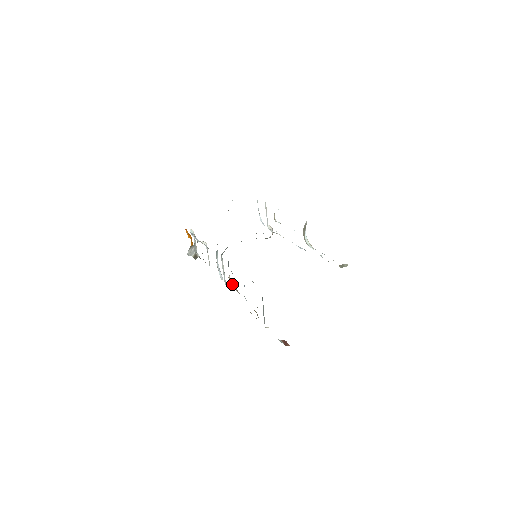
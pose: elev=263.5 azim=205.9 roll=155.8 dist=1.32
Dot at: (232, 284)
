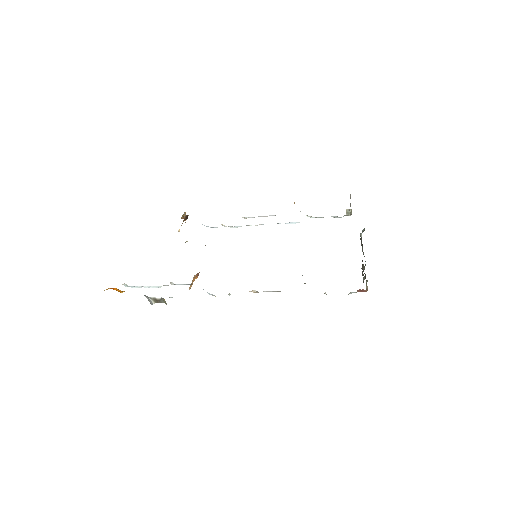
Dot at: (253, 291)
